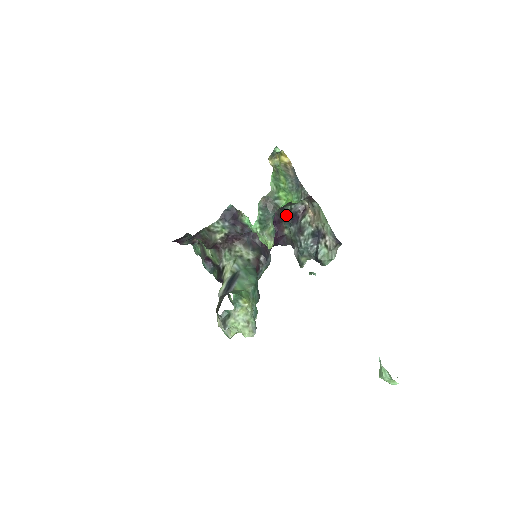
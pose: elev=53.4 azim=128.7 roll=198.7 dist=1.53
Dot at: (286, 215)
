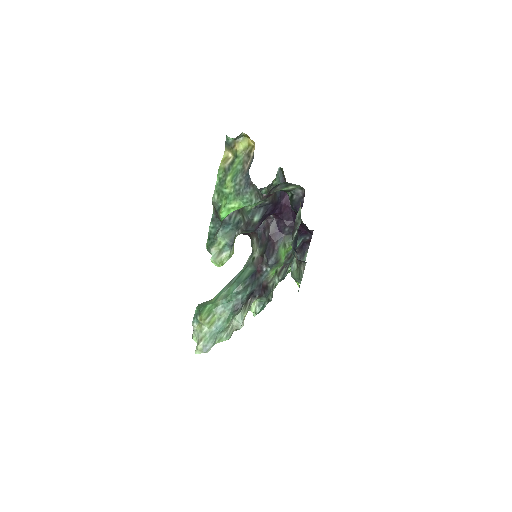
Dot at: (290, 203)
